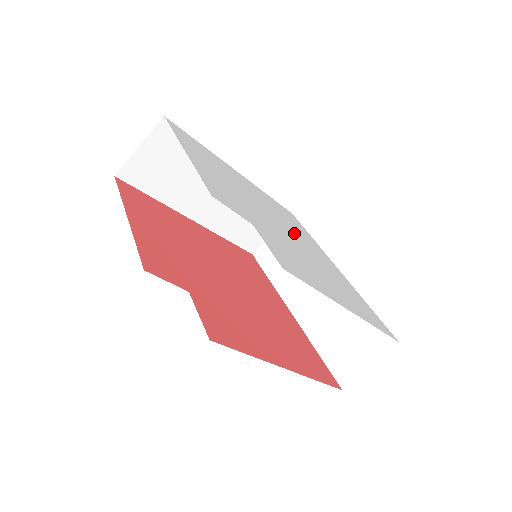
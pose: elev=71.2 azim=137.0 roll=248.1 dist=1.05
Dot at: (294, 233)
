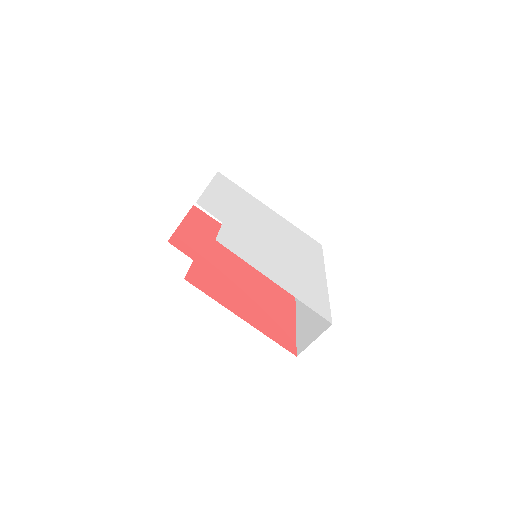
Dot at: (288, 246)
